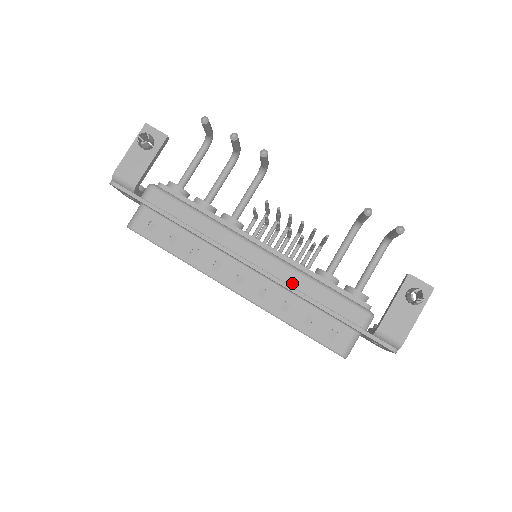
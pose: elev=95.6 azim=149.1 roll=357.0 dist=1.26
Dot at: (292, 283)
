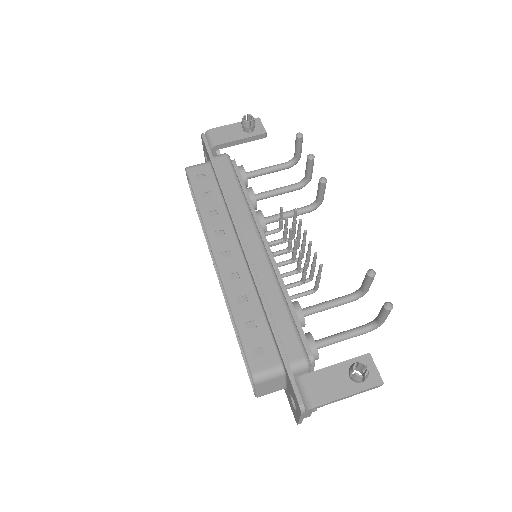
Dot at: (264, 286)
